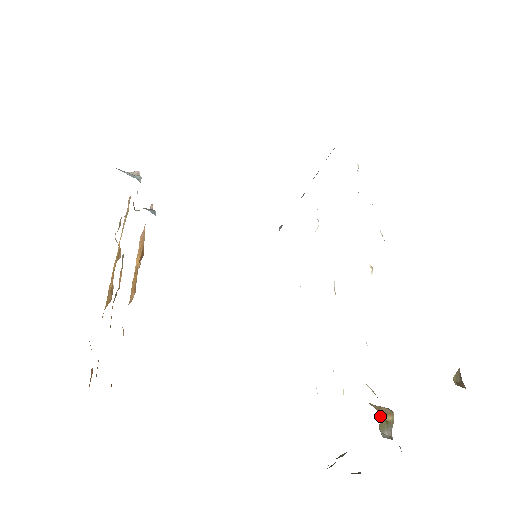
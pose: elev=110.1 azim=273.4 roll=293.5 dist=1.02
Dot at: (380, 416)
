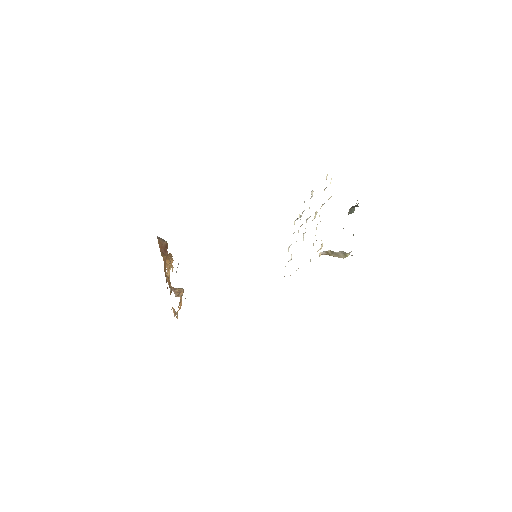
Dot at: occluded
